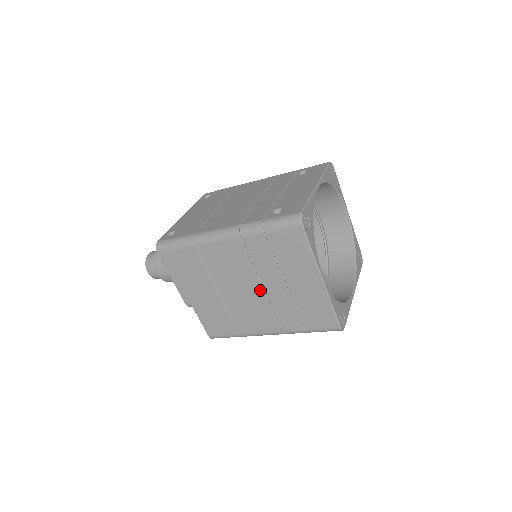
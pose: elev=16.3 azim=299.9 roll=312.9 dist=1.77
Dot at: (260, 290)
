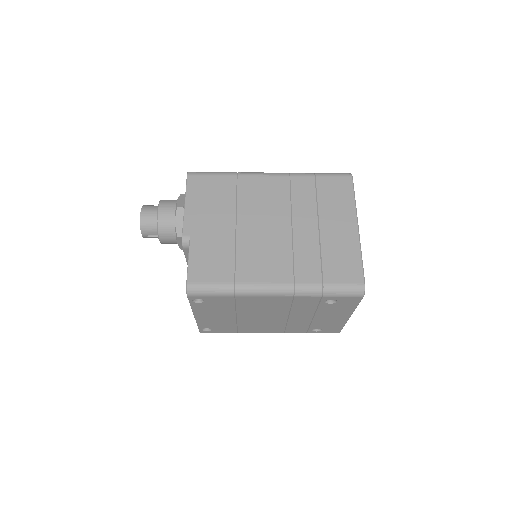
Dot at: (287, 230)
